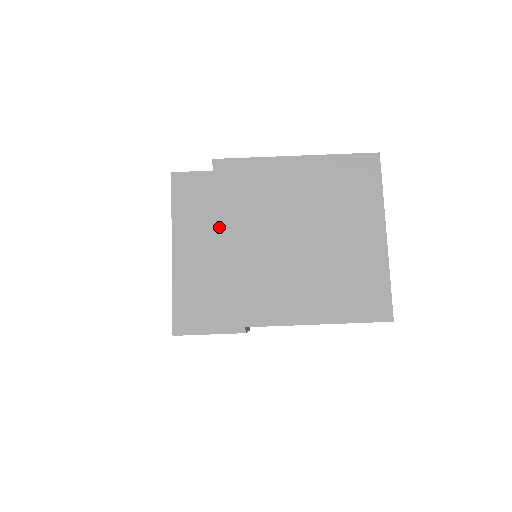
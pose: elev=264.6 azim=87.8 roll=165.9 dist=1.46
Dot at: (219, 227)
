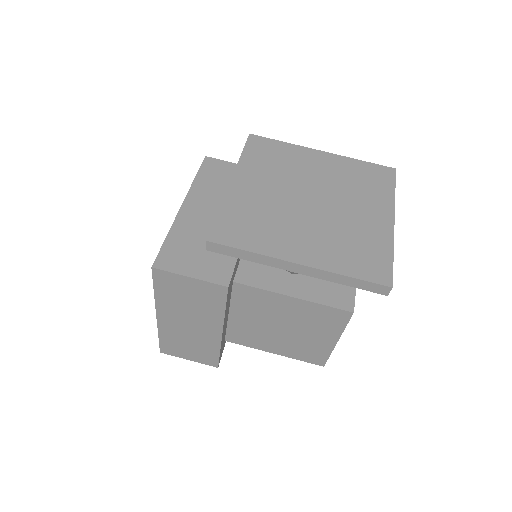
Dot at: (239, 173)
